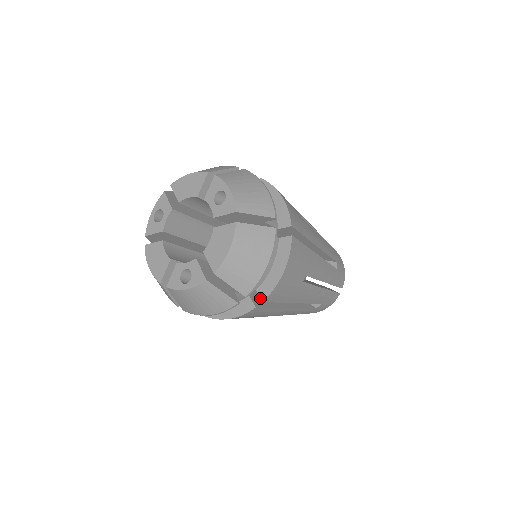
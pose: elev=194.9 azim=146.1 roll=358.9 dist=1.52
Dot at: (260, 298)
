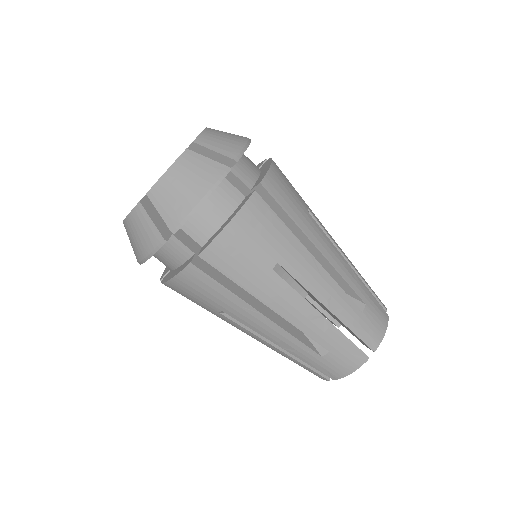
Dot at: (212, 268)
